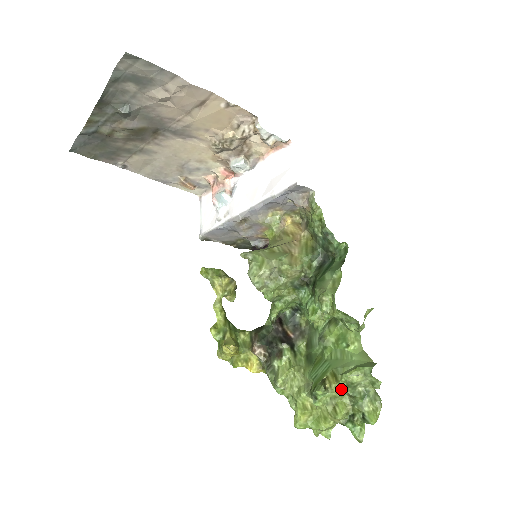
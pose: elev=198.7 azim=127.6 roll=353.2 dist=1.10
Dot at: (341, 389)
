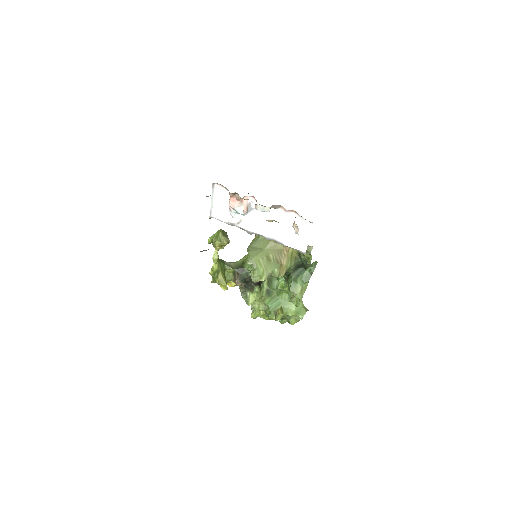
Dot at: occluded
